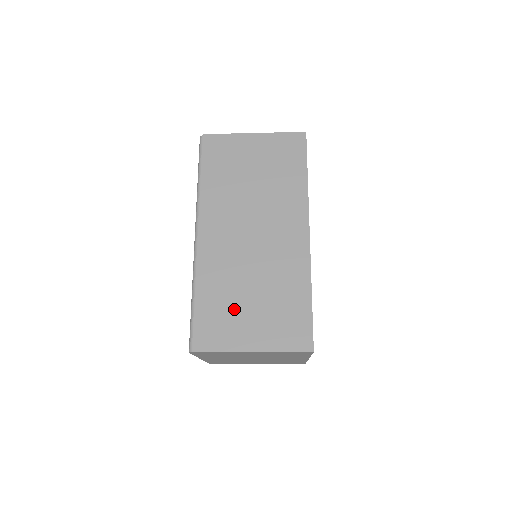
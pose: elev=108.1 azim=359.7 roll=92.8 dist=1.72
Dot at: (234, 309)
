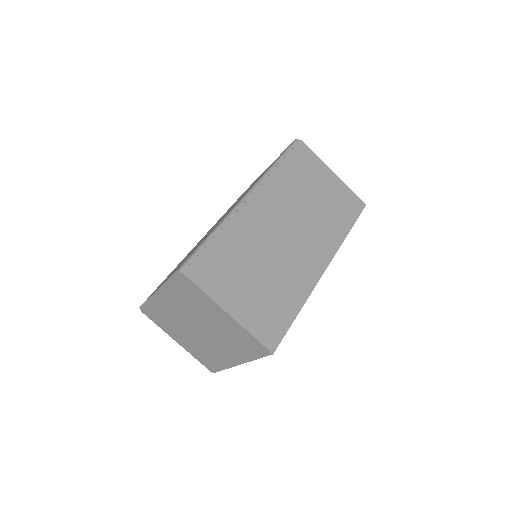
Dot at: (238, 271)
